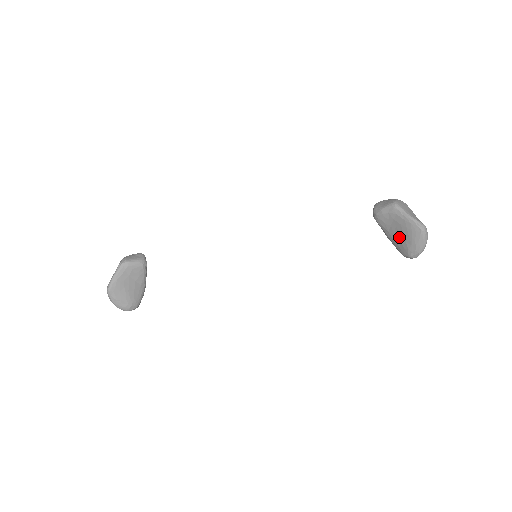
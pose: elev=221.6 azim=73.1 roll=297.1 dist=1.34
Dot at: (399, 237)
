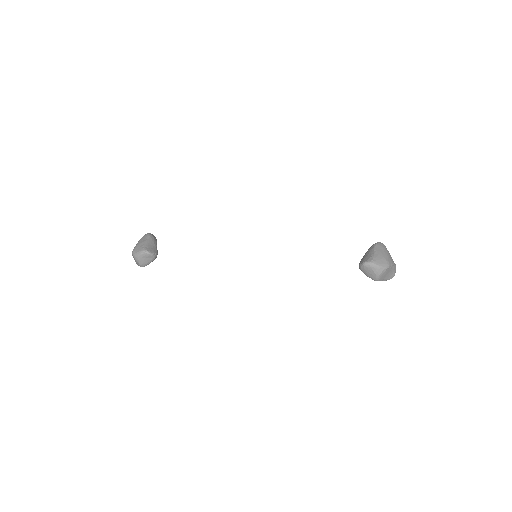
Dot at: occluded
